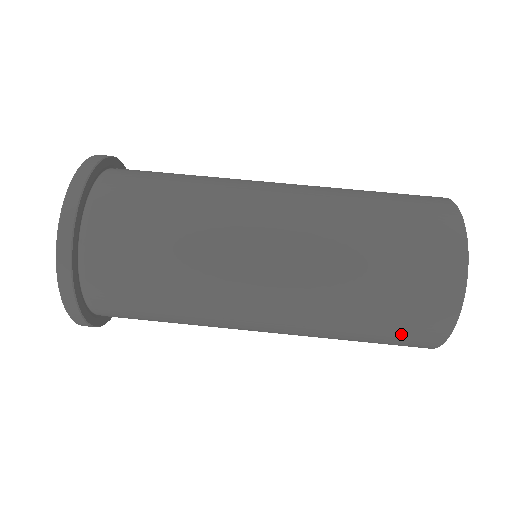
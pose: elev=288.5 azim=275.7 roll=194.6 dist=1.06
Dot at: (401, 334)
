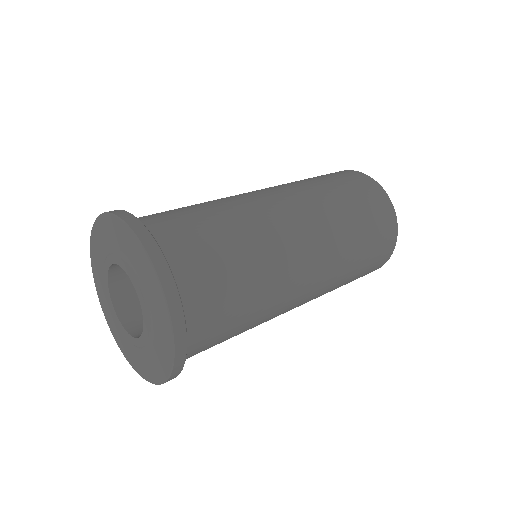
Dot at: (371, 207)
